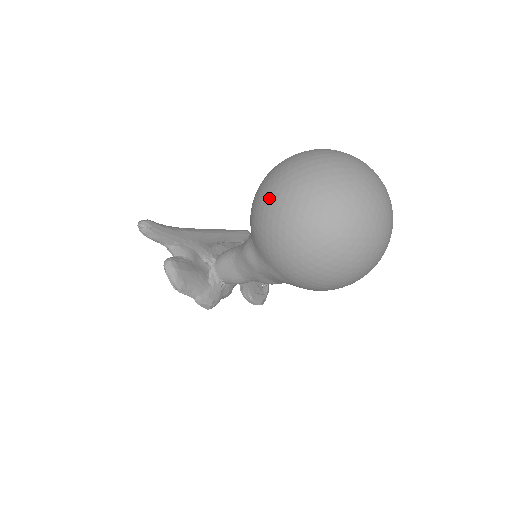
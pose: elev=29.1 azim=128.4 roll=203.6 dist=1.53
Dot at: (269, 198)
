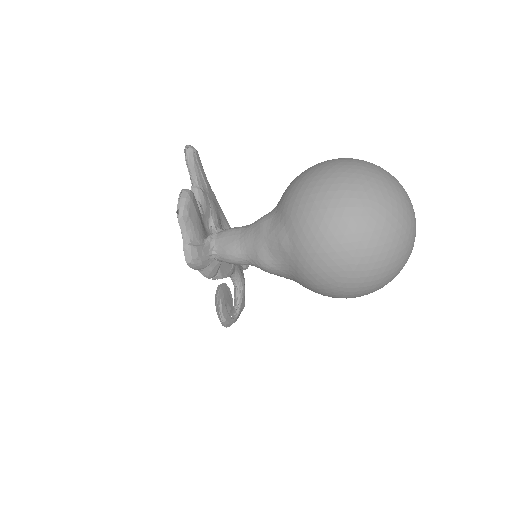
Dot at: (319, 165)
